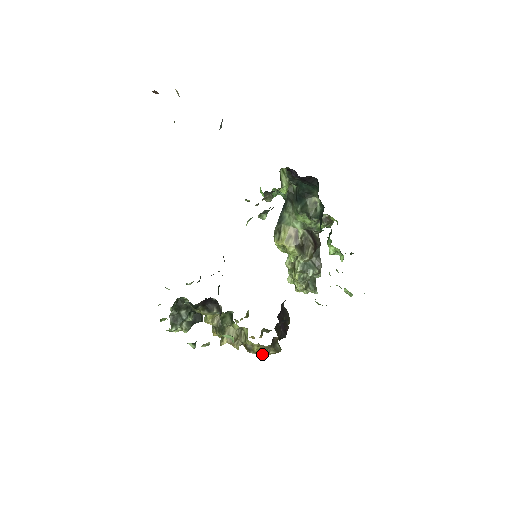
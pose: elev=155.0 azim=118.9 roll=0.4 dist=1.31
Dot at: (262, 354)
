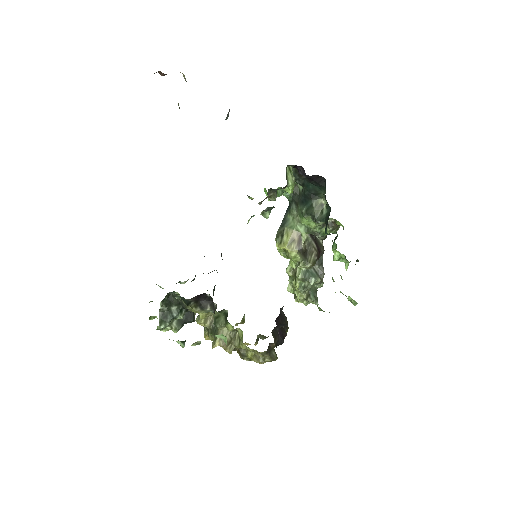
Dot at: (256, 361)
